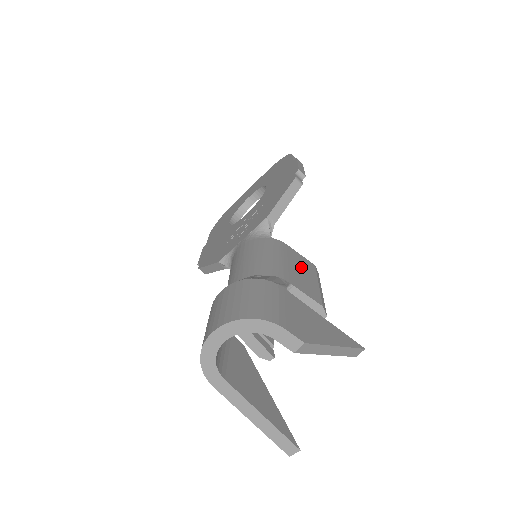
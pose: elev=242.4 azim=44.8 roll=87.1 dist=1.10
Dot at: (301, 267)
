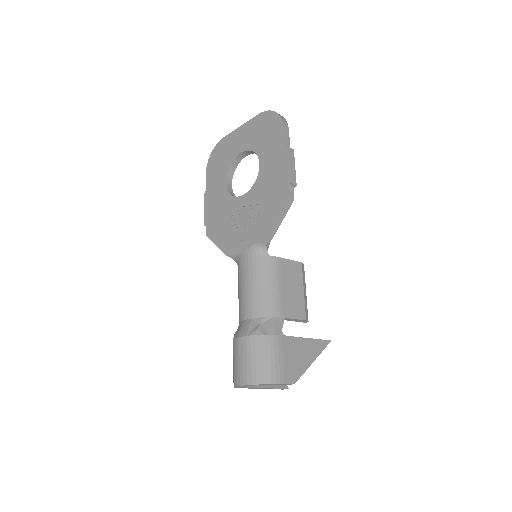
Dot at: (291, 281)
